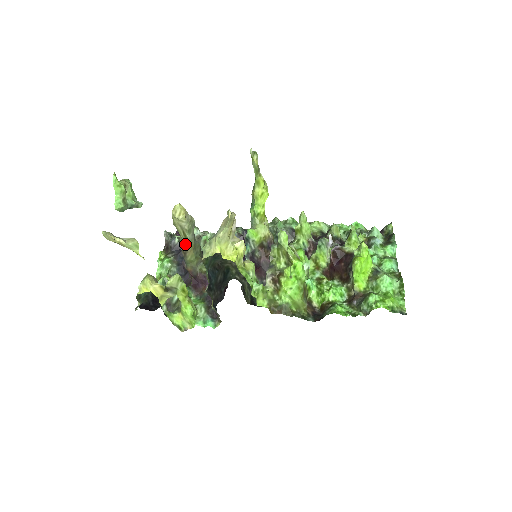
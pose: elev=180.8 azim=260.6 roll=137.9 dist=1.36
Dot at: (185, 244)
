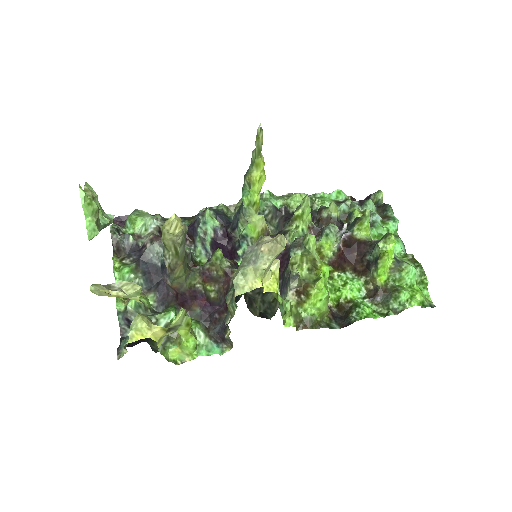
Dot at: (175, 260)
